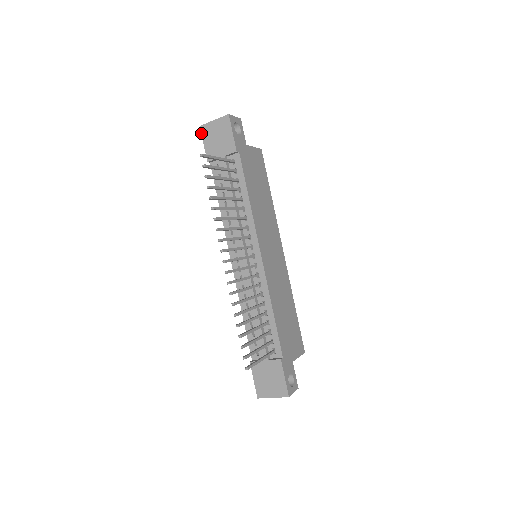
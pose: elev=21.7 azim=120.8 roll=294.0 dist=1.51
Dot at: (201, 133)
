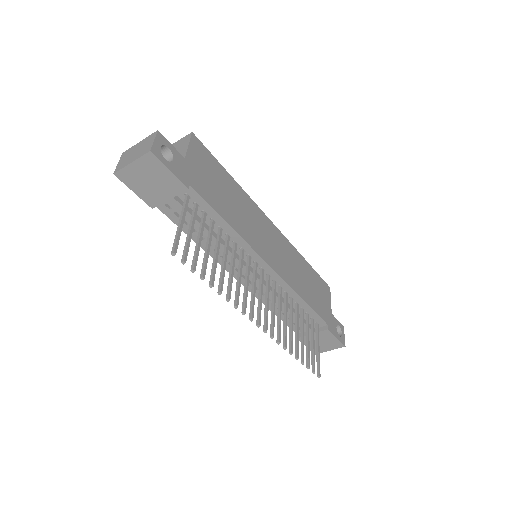
Dot at: occluded
